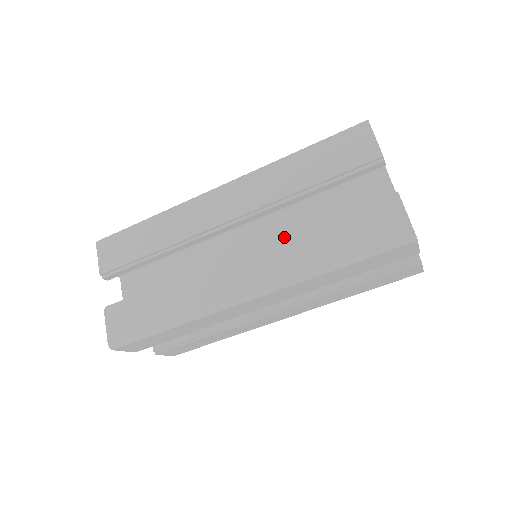
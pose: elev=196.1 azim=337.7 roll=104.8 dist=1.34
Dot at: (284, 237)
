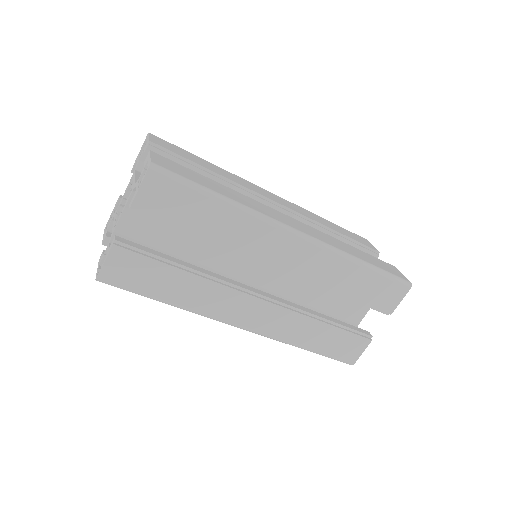
Dot at: occluded
